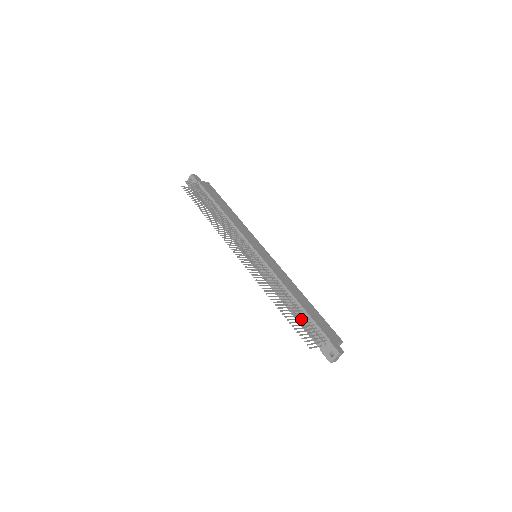
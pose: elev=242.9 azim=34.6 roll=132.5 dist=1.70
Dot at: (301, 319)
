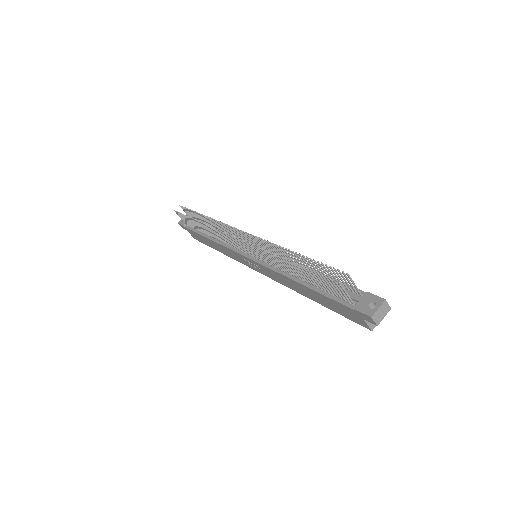
Dot at: (323, 268)
